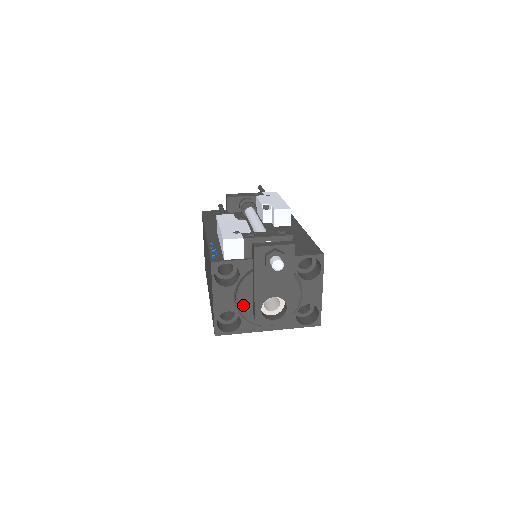
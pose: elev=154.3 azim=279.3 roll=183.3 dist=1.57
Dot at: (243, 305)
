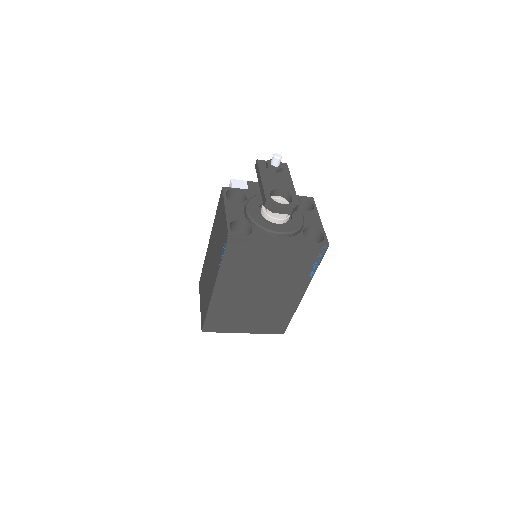
Dot at: (253, 213)
